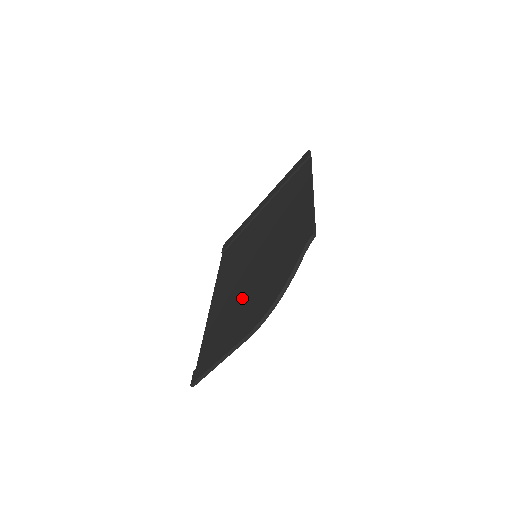
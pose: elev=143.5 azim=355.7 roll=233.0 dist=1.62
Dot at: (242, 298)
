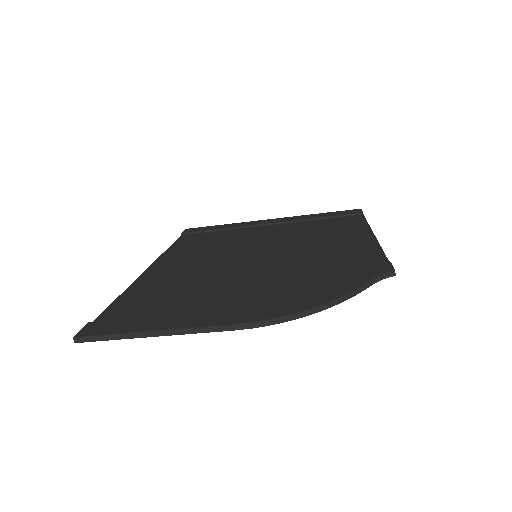
Dot at: (225, 283)
